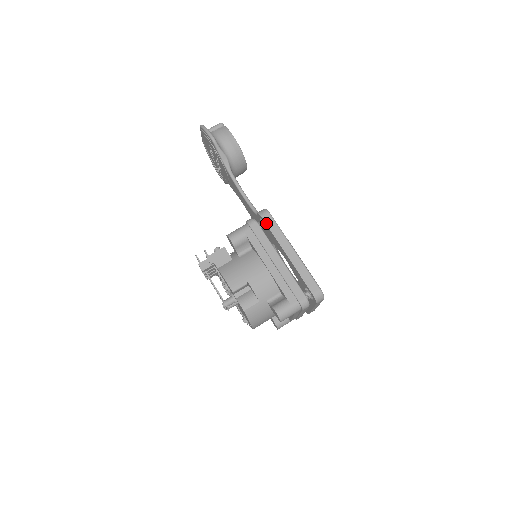
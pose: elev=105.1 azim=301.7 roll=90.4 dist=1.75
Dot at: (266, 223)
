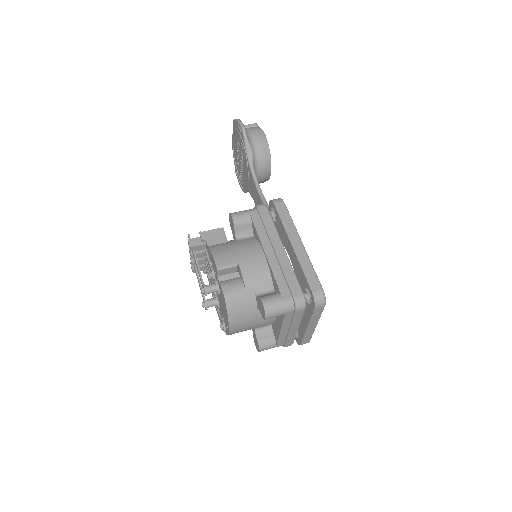
Dot at: (277, 209)
